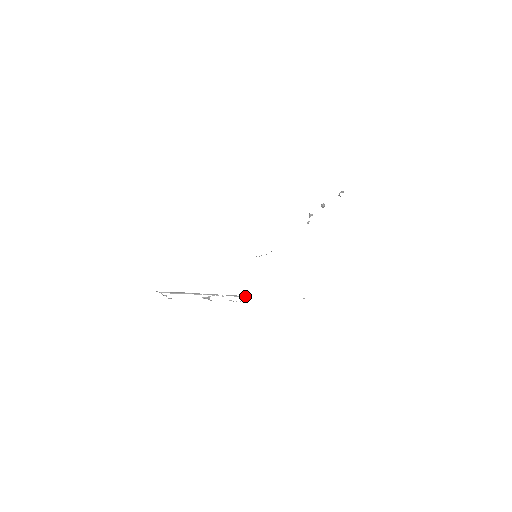
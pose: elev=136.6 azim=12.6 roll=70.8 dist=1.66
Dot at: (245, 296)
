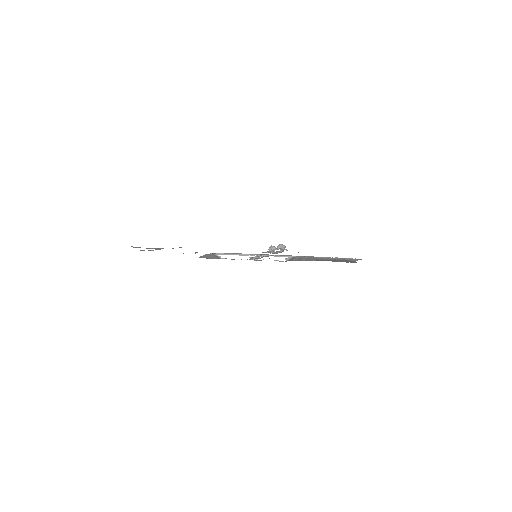
Dot at: (289, 256)
